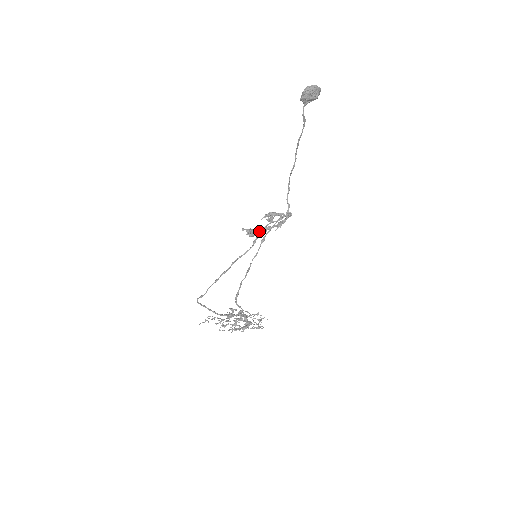
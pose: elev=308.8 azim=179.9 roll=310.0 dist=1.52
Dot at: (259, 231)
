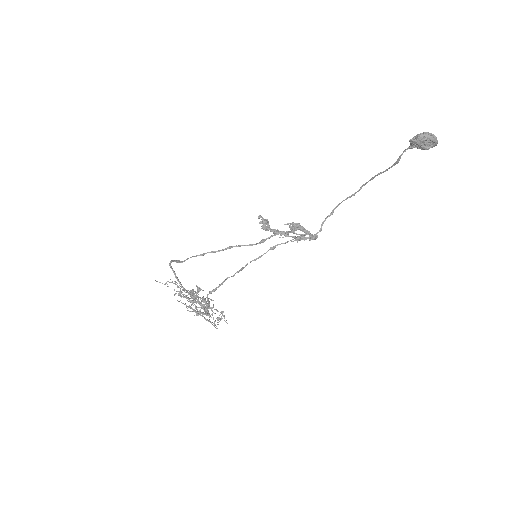
Dot at: (274, 230)
